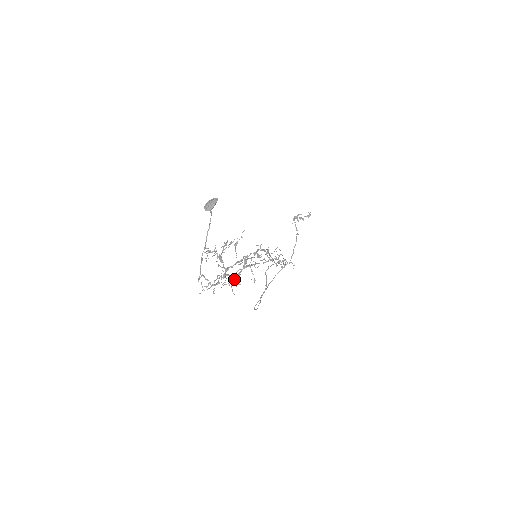
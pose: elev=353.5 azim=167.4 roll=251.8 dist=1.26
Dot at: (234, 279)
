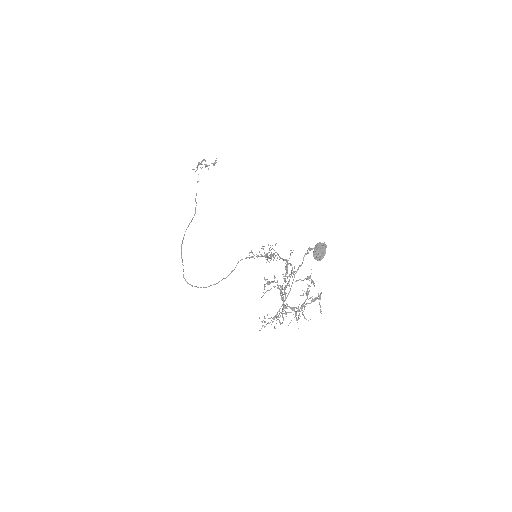
Dot at: (303, 314)
